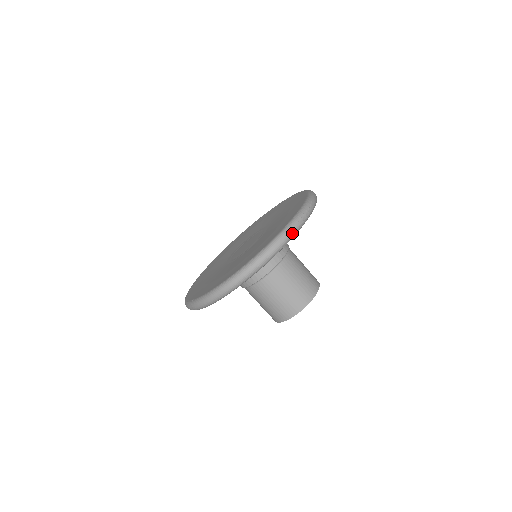
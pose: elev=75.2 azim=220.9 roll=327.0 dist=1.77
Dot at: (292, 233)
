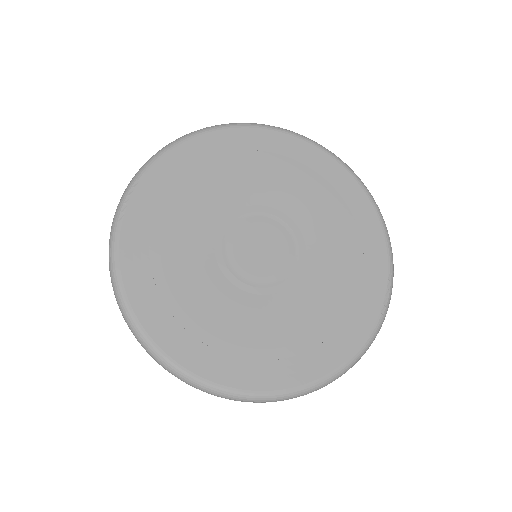
Dot at: (221, 397)
